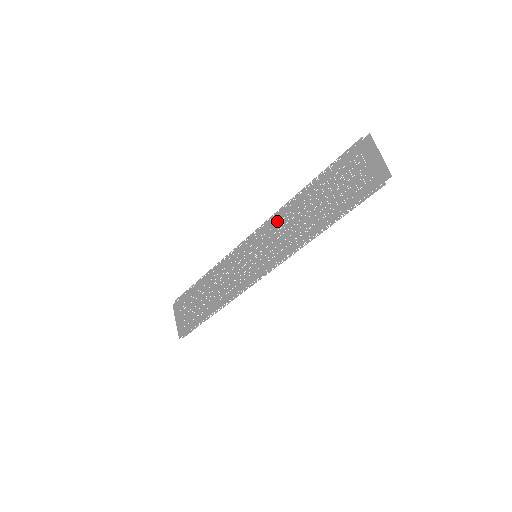
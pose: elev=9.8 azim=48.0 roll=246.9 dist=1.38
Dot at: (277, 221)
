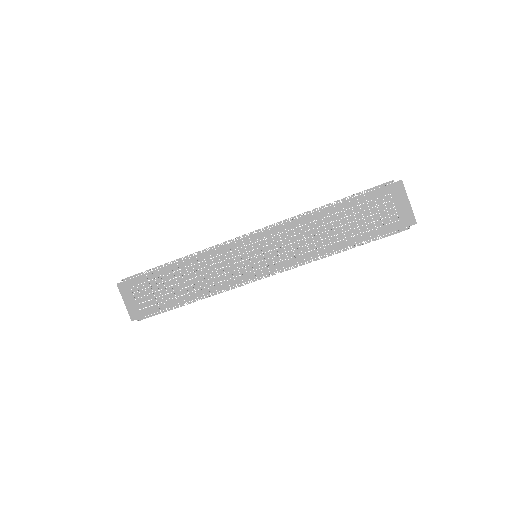
Dot at: (287, 229)
